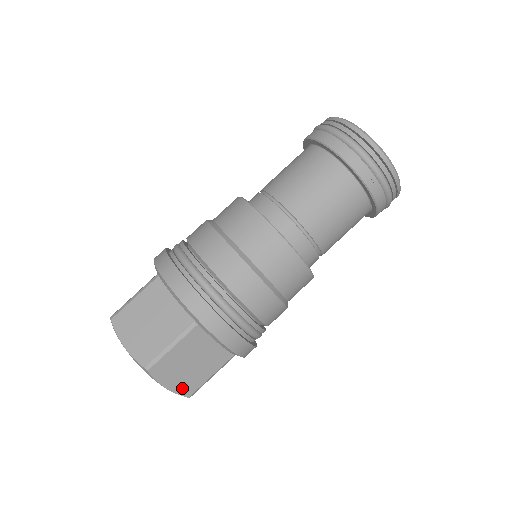
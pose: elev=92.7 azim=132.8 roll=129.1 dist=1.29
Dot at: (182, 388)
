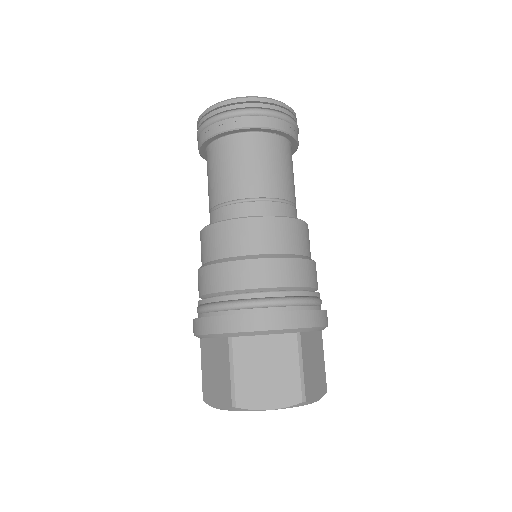
Dot at: (285, 398)
